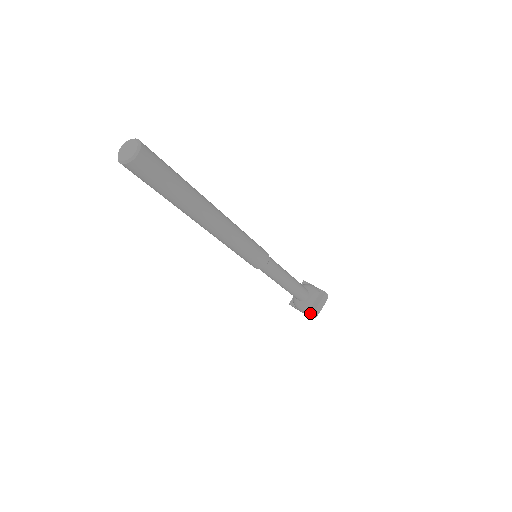
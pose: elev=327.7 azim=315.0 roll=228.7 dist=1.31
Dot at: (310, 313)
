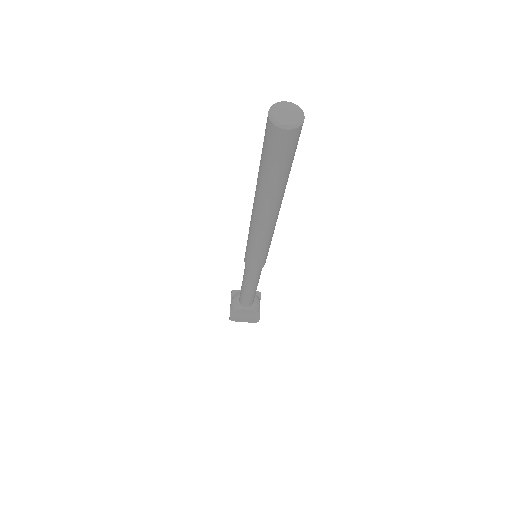
Dot at: (233, 315)
